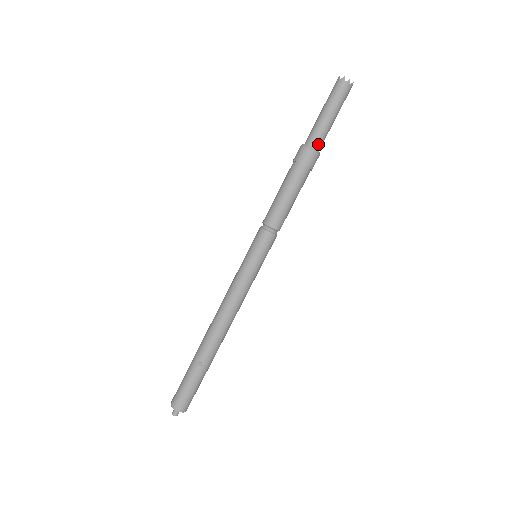
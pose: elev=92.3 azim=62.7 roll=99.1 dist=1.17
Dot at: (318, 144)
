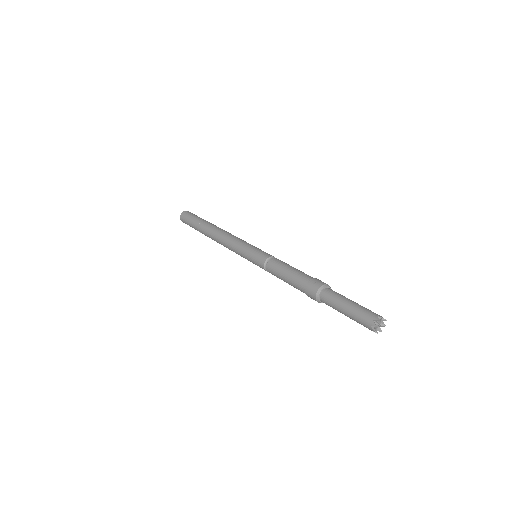
Dot at: occluded
